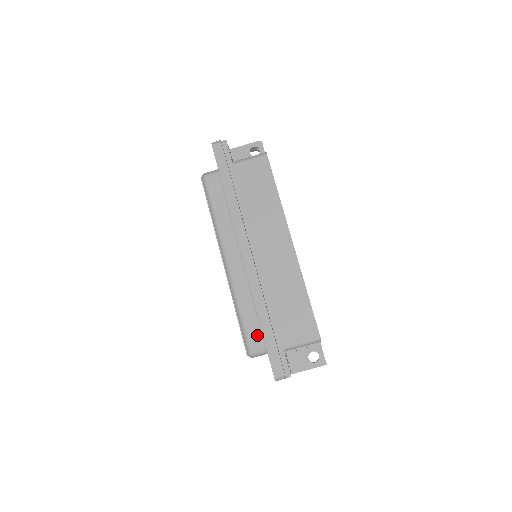
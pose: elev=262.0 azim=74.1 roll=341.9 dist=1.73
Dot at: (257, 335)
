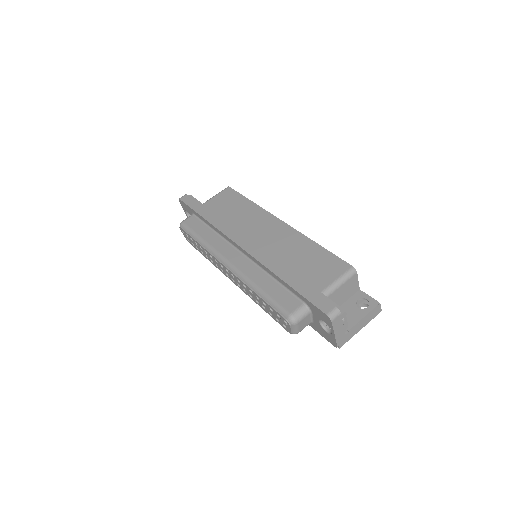
Dot at: (288, 298)
